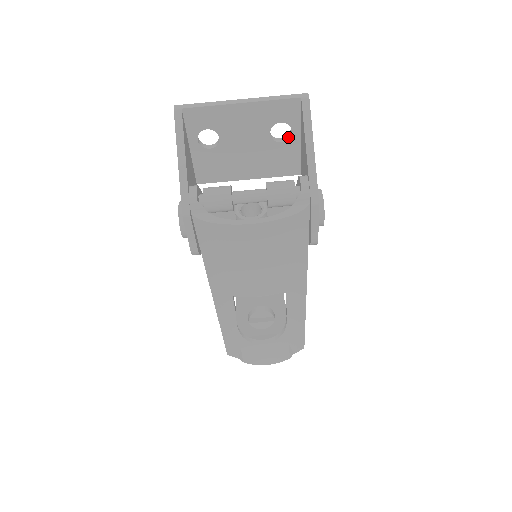
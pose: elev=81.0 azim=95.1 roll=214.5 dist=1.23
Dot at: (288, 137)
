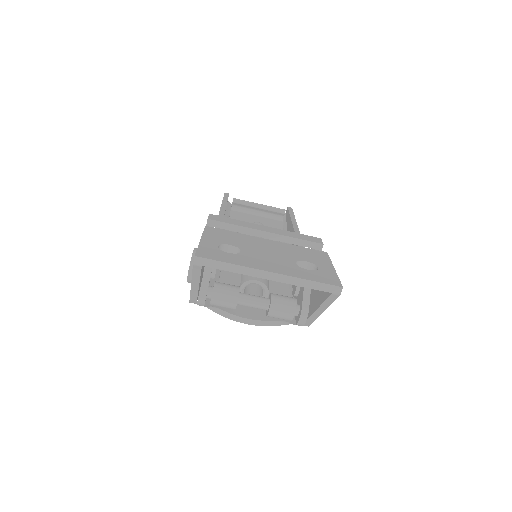
Dot at: (312, 269)
